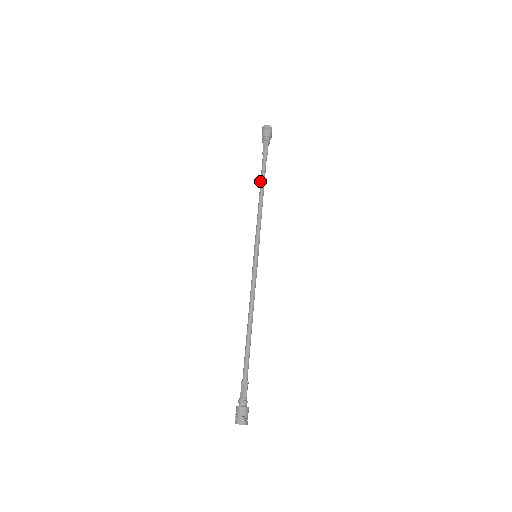
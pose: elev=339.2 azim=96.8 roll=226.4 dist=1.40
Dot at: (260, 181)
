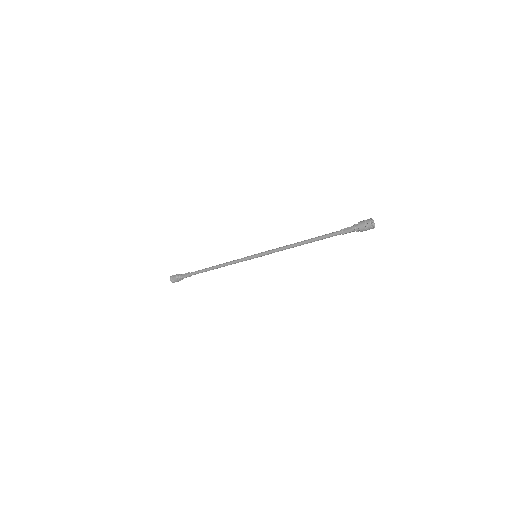
Dot at: (206, 268)
